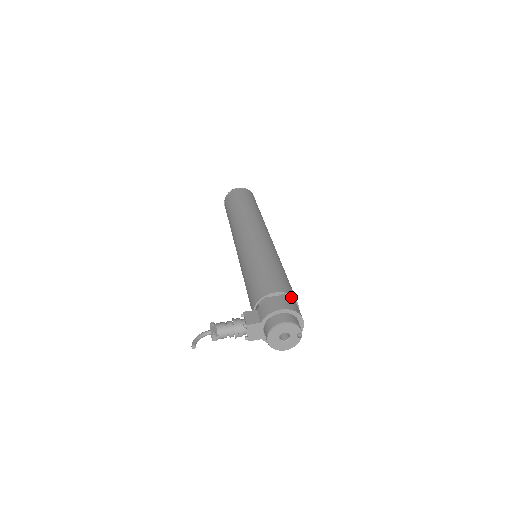
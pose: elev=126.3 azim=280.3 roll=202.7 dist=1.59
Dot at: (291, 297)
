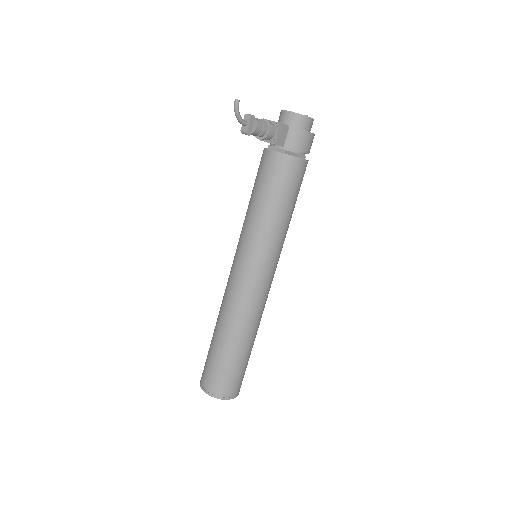
Dot at: occluded
